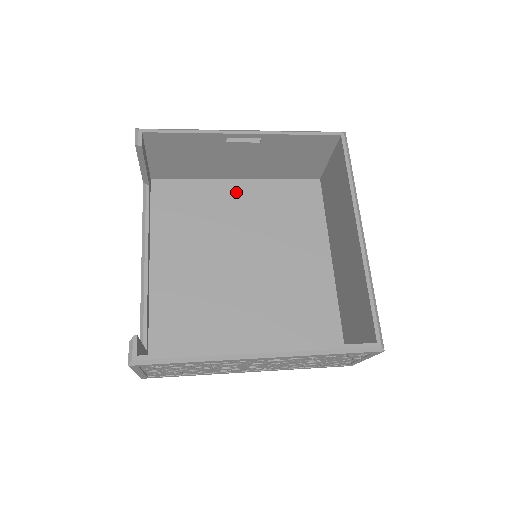
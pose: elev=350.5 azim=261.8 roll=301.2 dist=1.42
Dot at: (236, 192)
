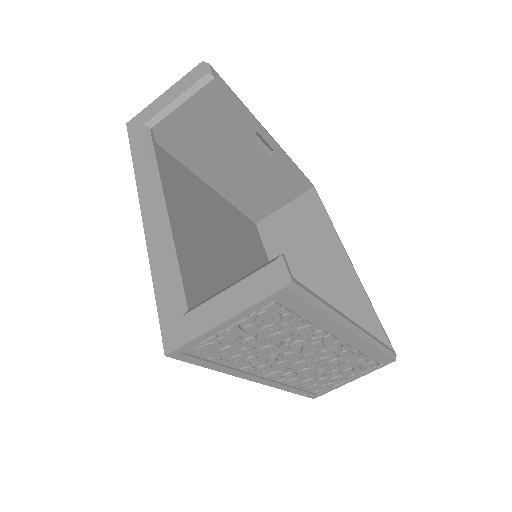
Dot at: (208, 194)
